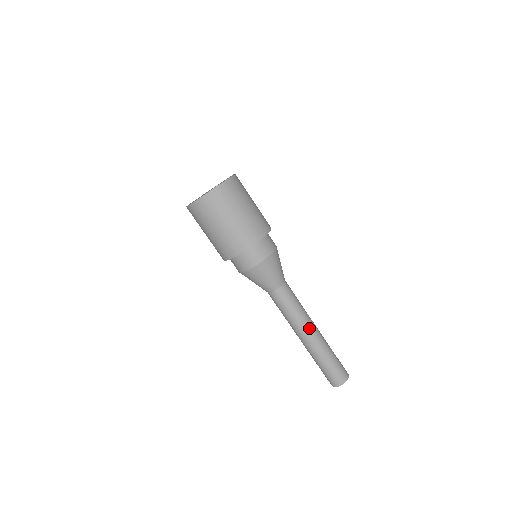
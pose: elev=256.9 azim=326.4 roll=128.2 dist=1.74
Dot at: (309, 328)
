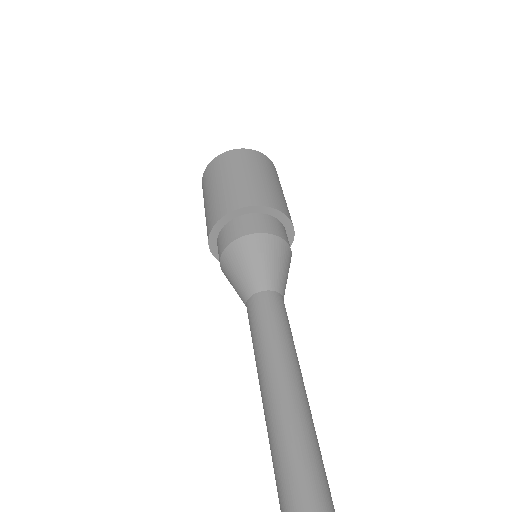
Dot at: (279, 377)
